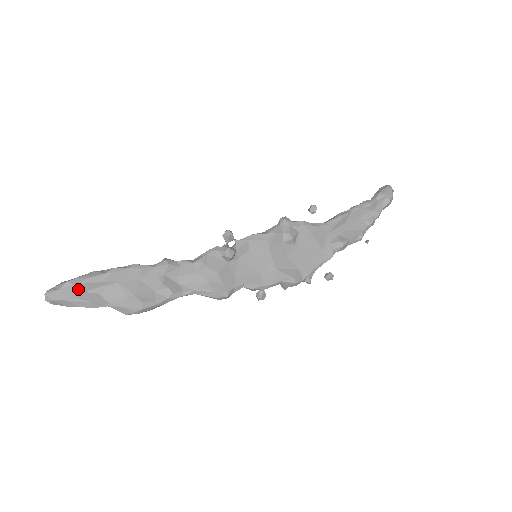
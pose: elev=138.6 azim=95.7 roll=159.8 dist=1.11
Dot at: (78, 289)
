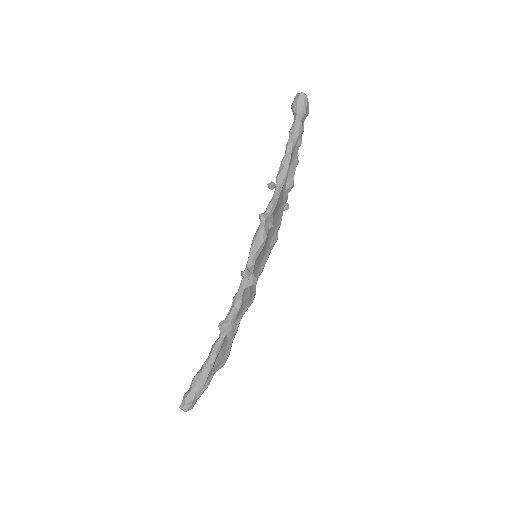
Dot at: (200, 392)
